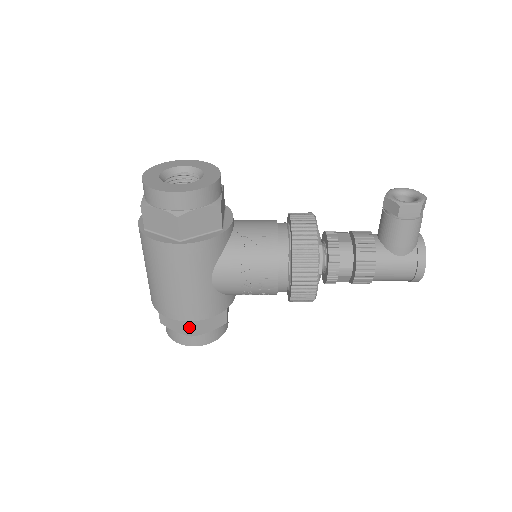
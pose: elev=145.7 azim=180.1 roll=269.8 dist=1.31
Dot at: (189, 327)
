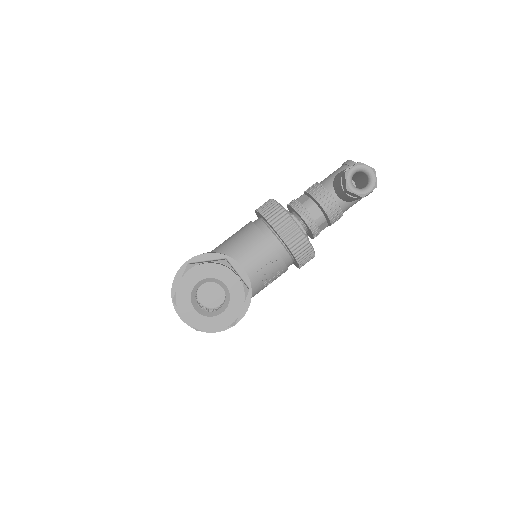
Dot at: occluded
